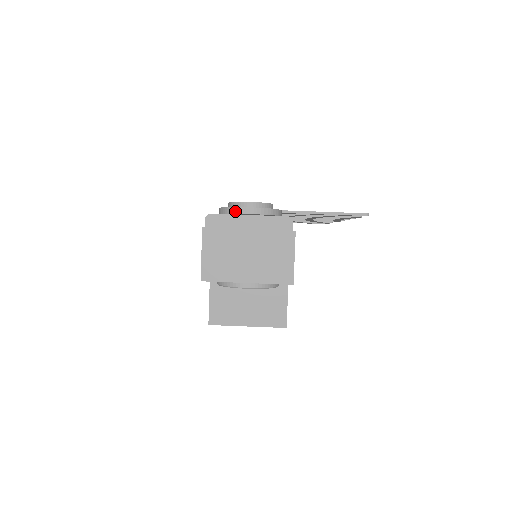
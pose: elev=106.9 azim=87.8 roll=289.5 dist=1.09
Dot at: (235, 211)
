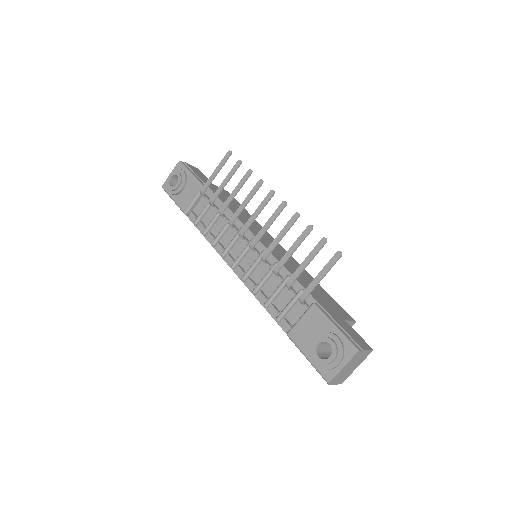
Dot at: (332, 369)
